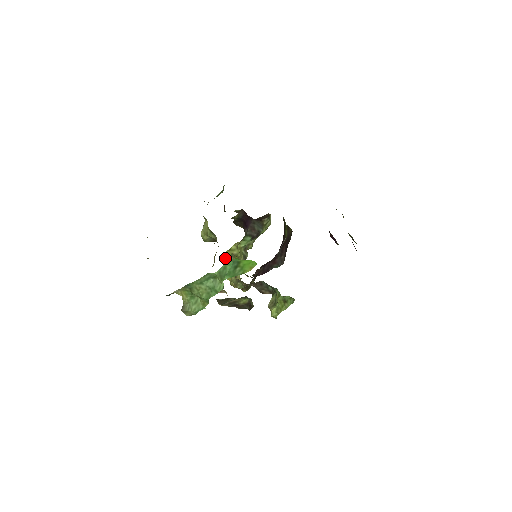
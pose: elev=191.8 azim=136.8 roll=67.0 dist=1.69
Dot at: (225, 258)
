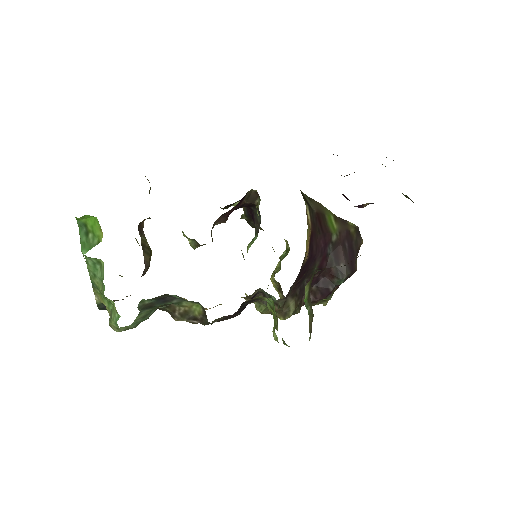
Dot at: (273, 282)
